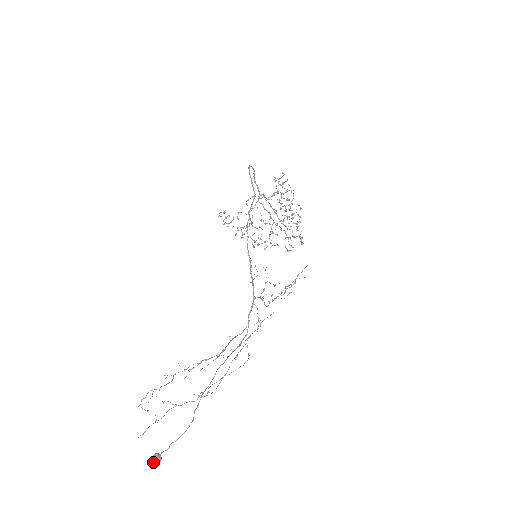
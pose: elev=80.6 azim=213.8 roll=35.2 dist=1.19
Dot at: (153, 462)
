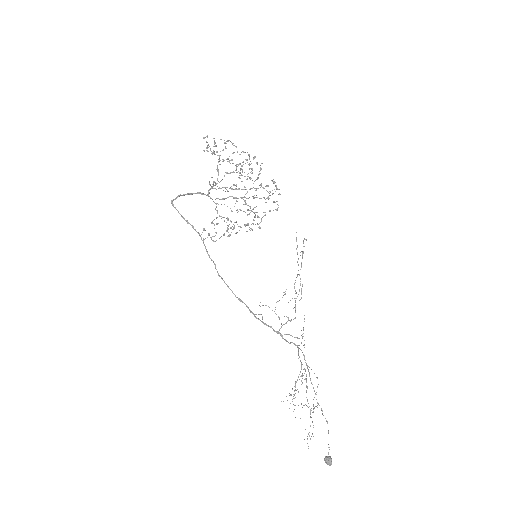
Dot at: occluded
